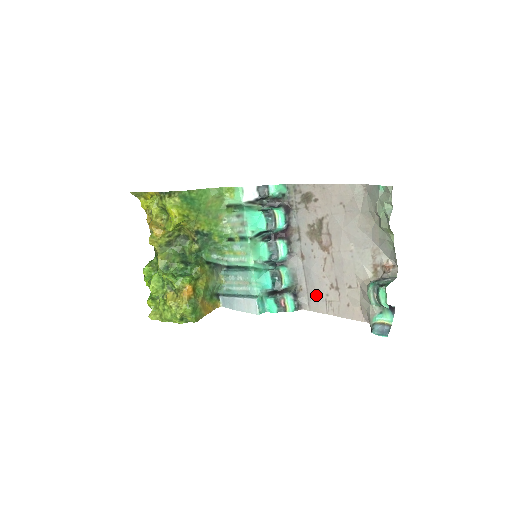
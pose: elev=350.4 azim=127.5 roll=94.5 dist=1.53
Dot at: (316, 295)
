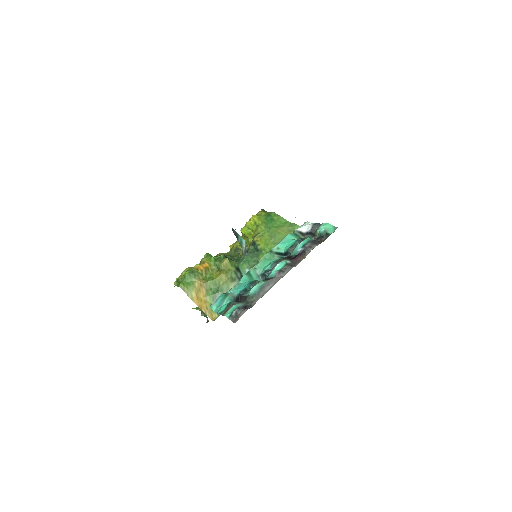
Dot at: occluded
